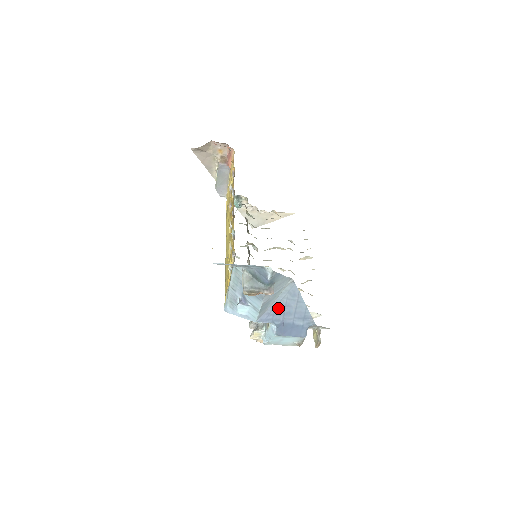
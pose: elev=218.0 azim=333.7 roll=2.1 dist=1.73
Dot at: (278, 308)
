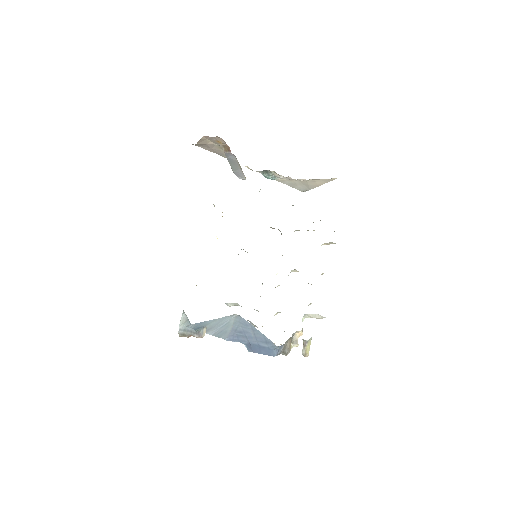
Dot at: (238, 333)
